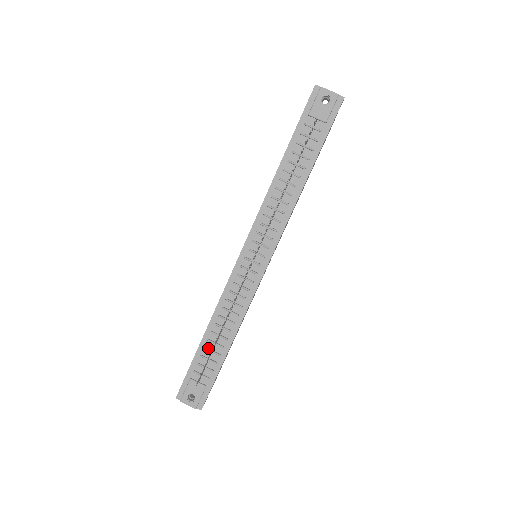
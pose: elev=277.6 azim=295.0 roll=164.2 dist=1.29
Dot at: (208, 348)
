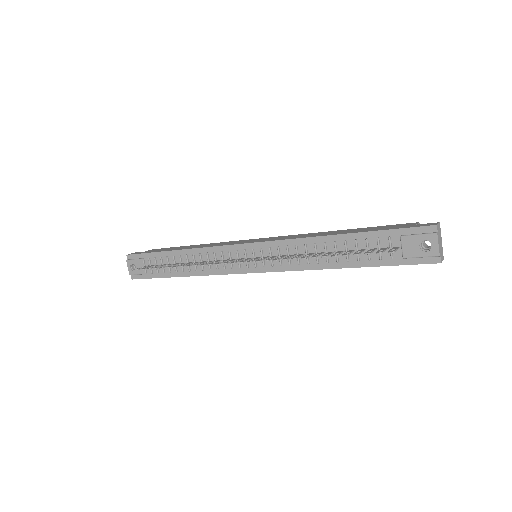
Dot at: (169, 259)
